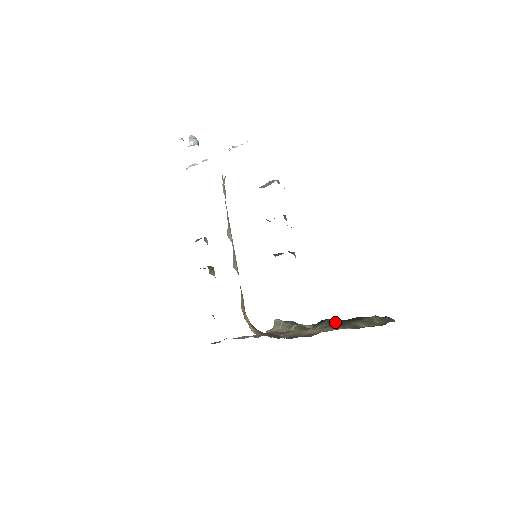
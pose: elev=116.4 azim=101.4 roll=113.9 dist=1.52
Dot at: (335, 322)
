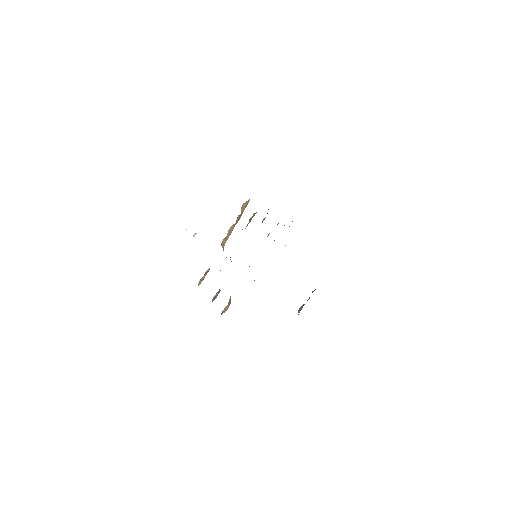
Dot at: occluded
